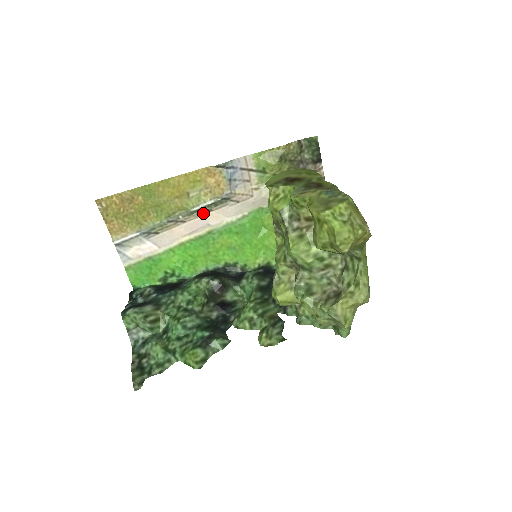
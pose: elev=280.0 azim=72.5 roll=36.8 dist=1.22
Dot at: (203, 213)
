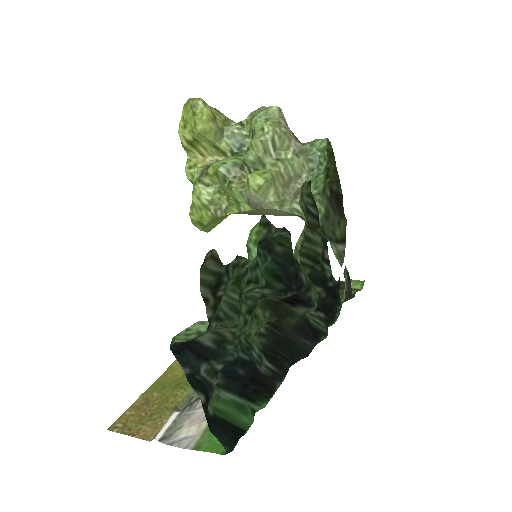
Dot at: occluded
